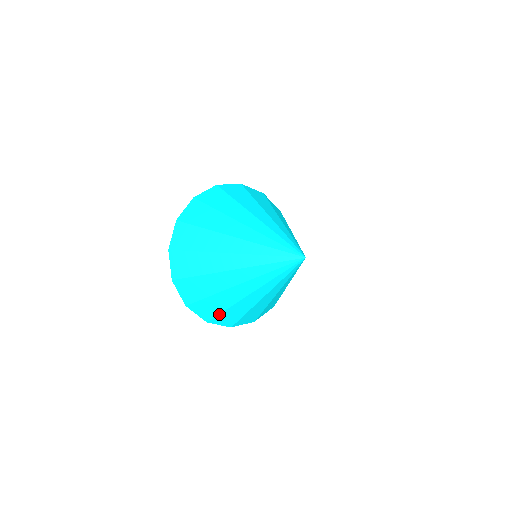
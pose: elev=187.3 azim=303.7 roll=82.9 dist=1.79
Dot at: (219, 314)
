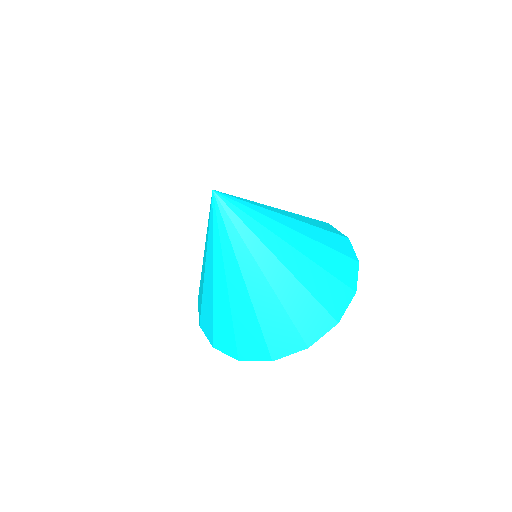
Dot at: (235, 338)
